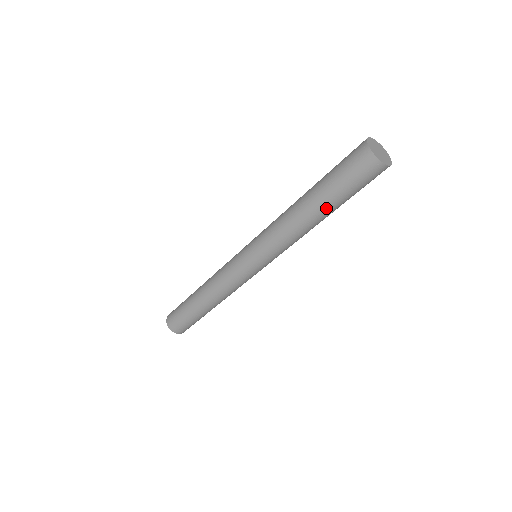
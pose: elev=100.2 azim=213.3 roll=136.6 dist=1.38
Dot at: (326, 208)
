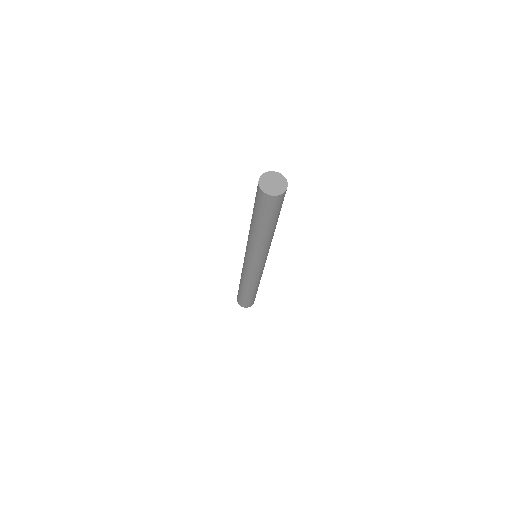
Dot at: (254, 220)
